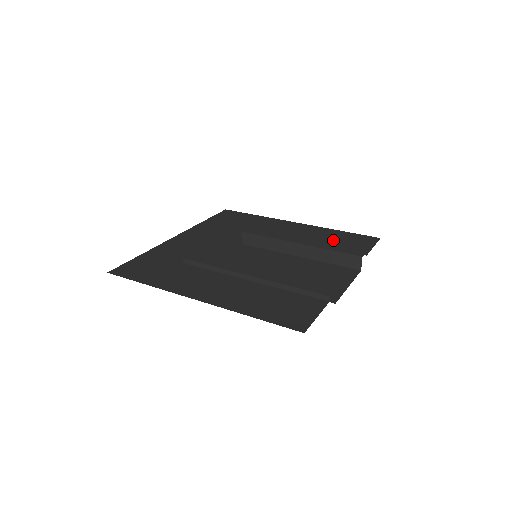
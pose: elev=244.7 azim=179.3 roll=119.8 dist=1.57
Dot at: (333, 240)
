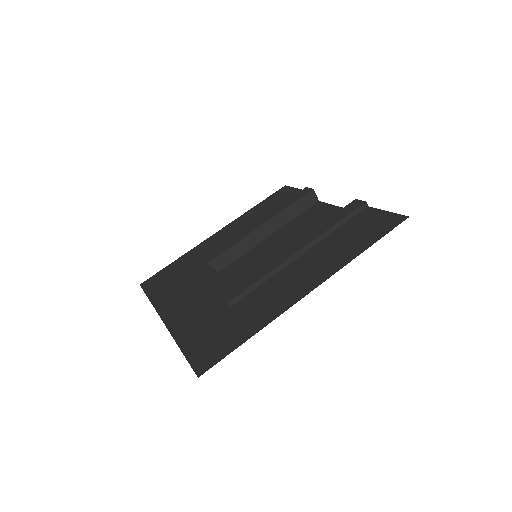
Dot at: (268, 209)
